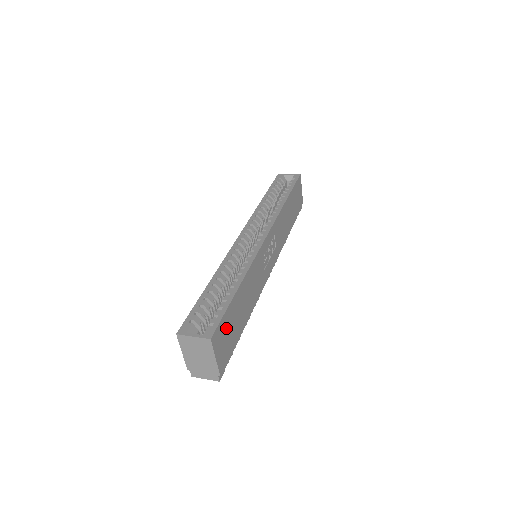
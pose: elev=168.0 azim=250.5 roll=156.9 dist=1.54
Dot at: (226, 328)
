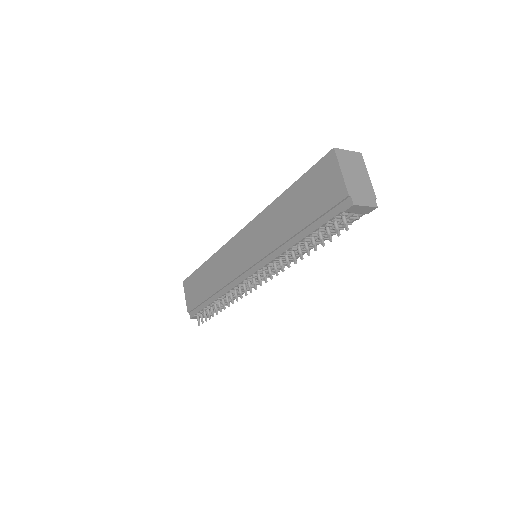
Dot at: occluded
